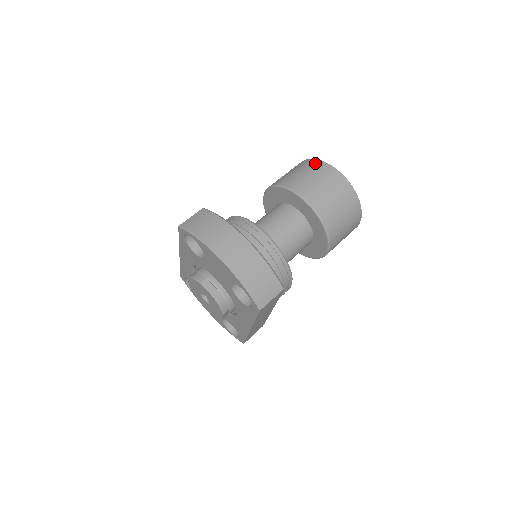
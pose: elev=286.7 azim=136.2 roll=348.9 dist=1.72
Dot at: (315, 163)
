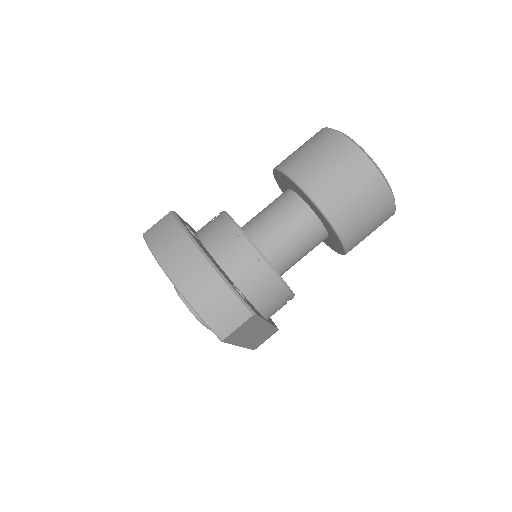
Dot at: (328, 135)
